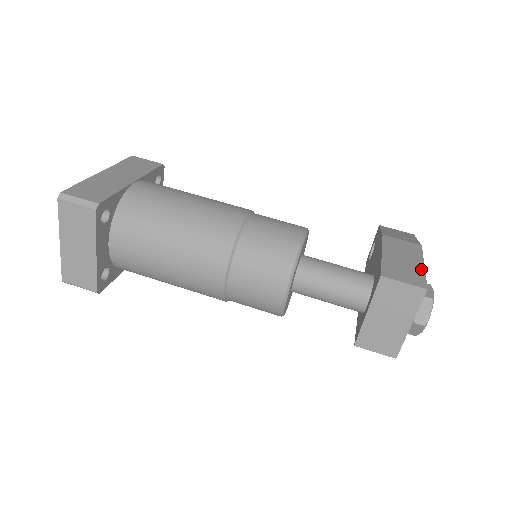
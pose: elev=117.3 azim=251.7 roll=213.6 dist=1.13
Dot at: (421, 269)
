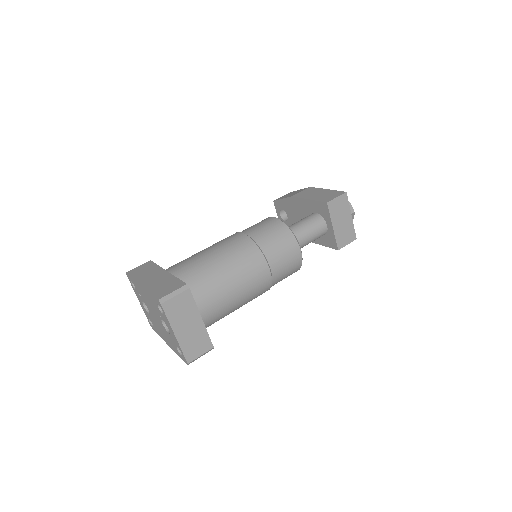
Dot at: (330, 191)
